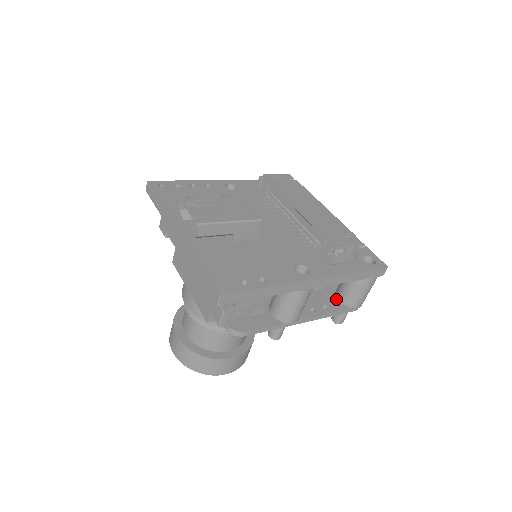
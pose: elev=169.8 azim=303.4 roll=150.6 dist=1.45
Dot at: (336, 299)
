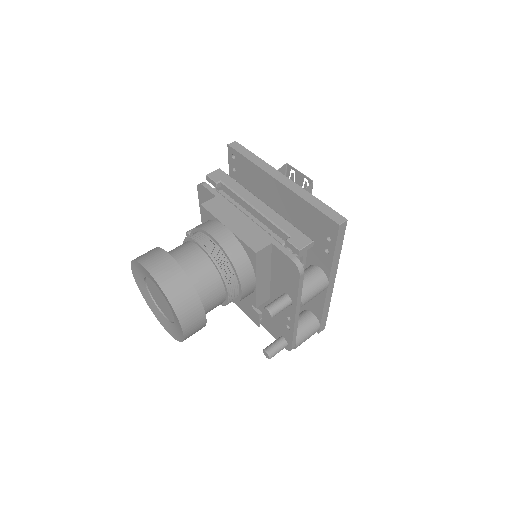
Dot at: occluded
